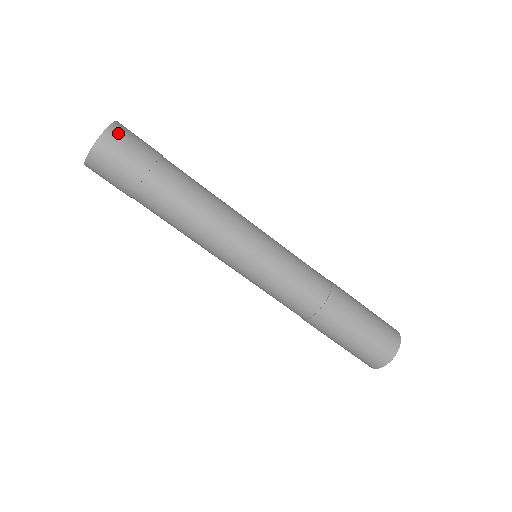
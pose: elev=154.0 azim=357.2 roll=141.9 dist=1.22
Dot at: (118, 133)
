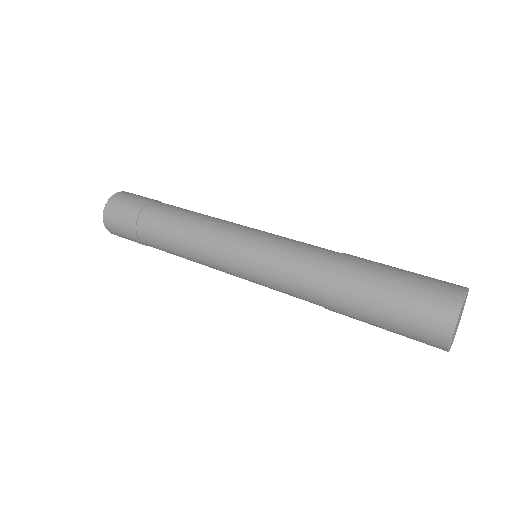
Dot at: (116, 199)
